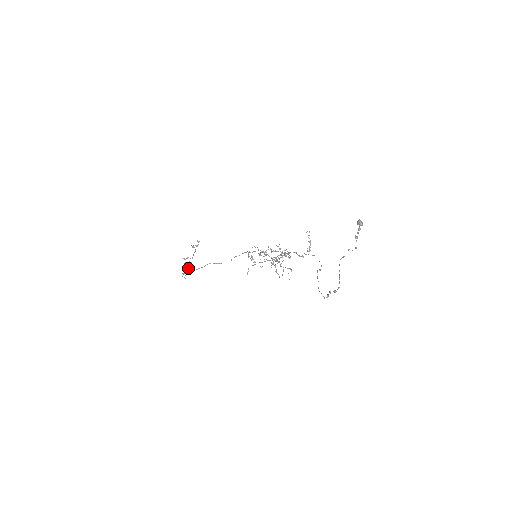
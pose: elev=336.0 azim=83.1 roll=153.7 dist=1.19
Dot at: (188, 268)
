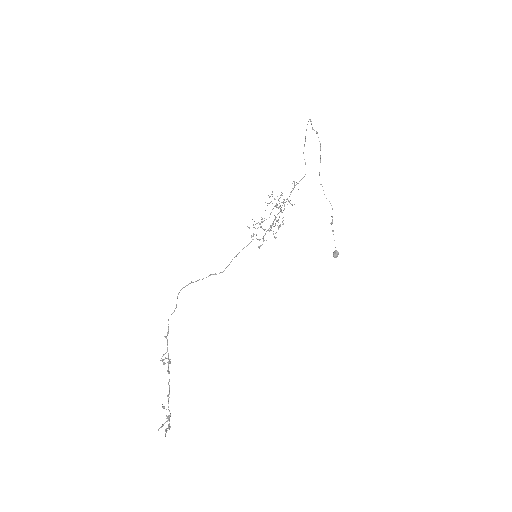
Dot at: (168, 362)
